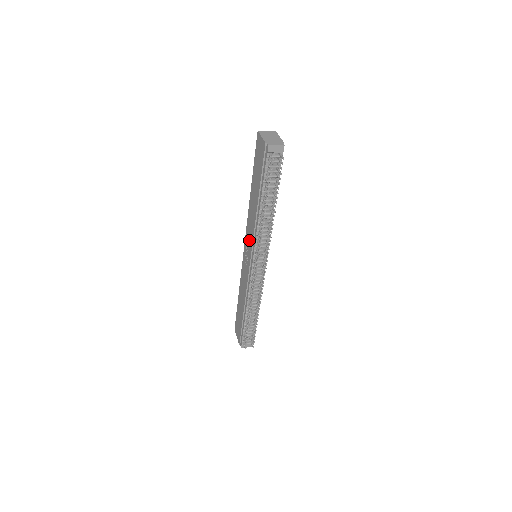
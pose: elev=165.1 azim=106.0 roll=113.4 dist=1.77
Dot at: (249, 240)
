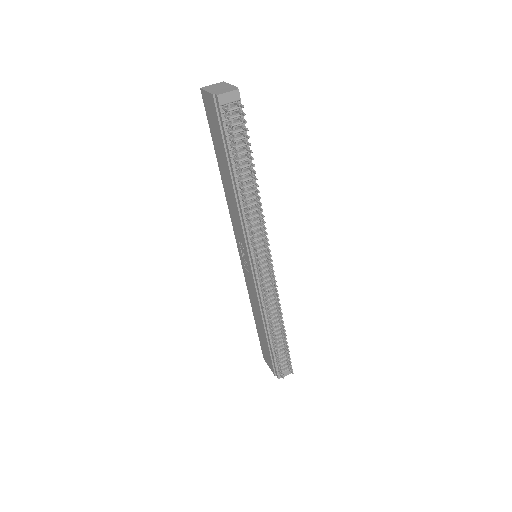
Dot at: (240, 238)
